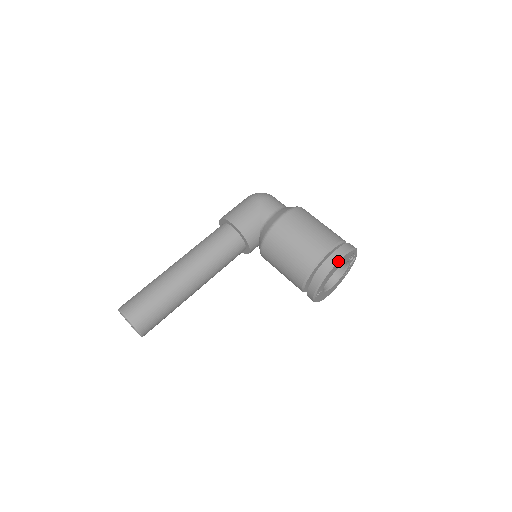
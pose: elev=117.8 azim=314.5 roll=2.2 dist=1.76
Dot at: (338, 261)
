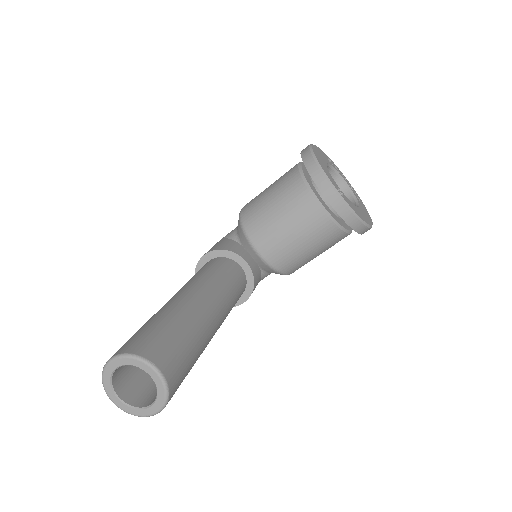
Dot at: (311, 146)
